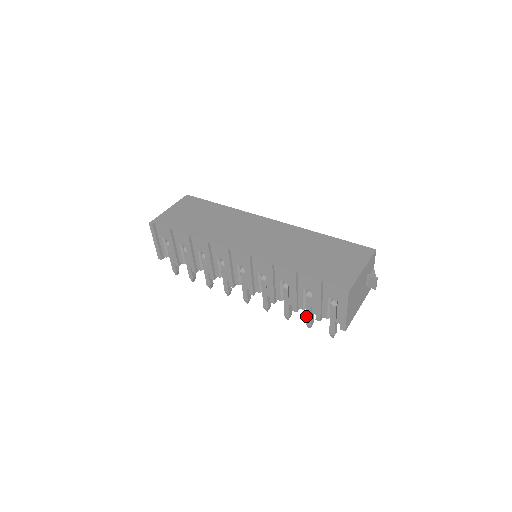
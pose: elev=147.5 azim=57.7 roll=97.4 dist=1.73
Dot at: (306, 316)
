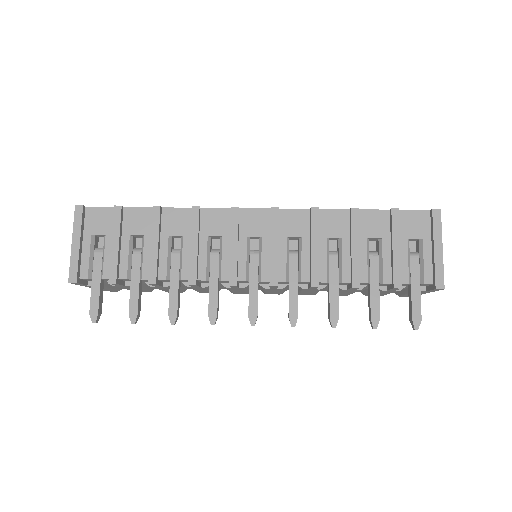
Dot at: (370, 300)
